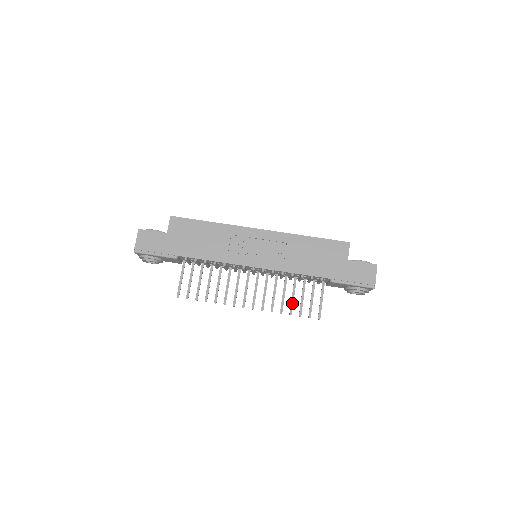
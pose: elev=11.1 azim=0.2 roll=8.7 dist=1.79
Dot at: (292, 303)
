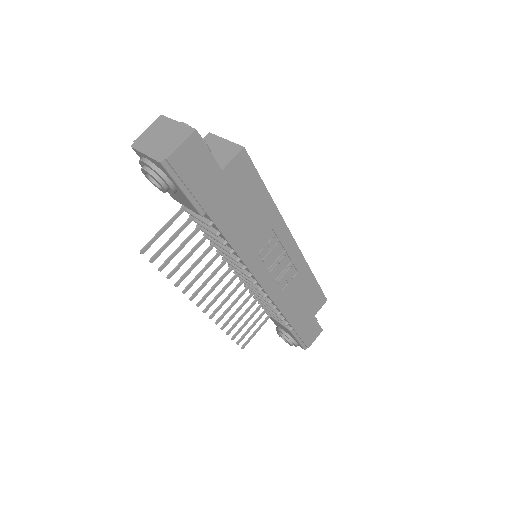
Dot at: occluded
